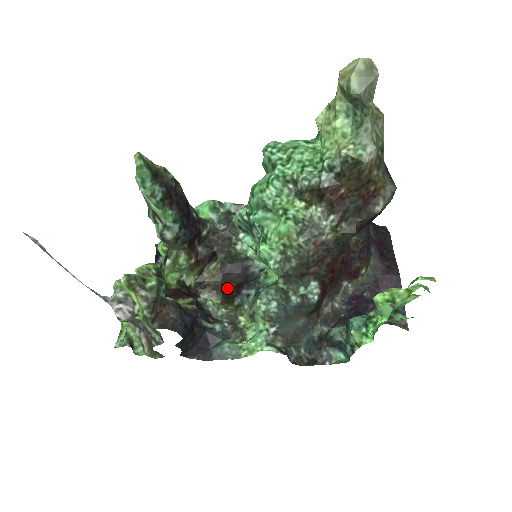
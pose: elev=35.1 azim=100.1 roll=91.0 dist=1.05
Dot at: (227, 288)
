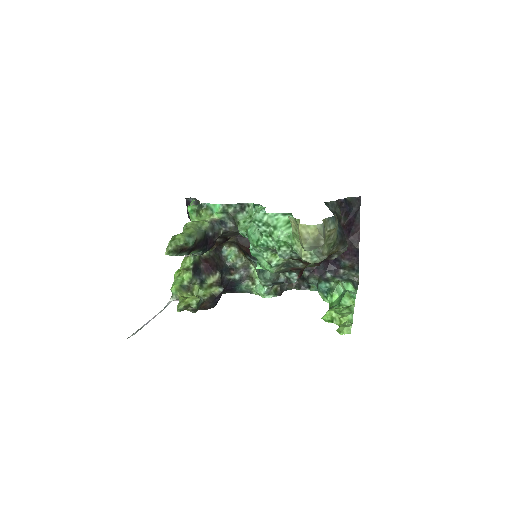
Dot at: (241, 247)
